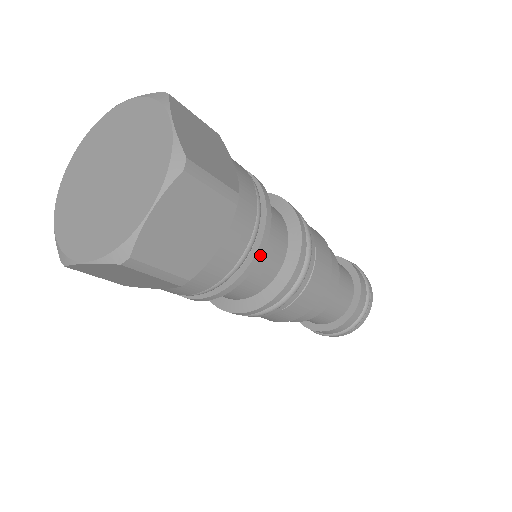
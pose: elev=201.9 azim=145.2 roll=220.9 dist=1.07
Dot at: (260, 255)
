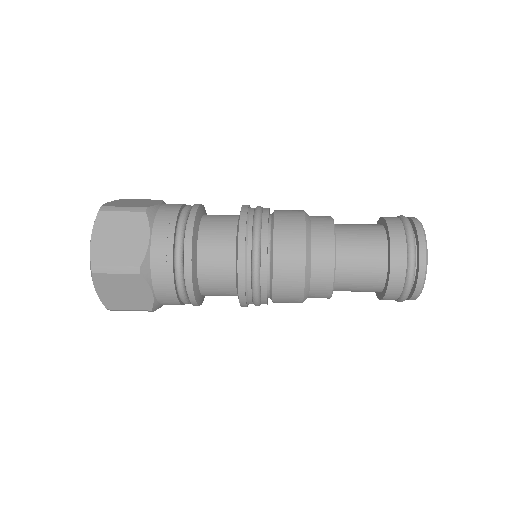
Dot at: occluded
